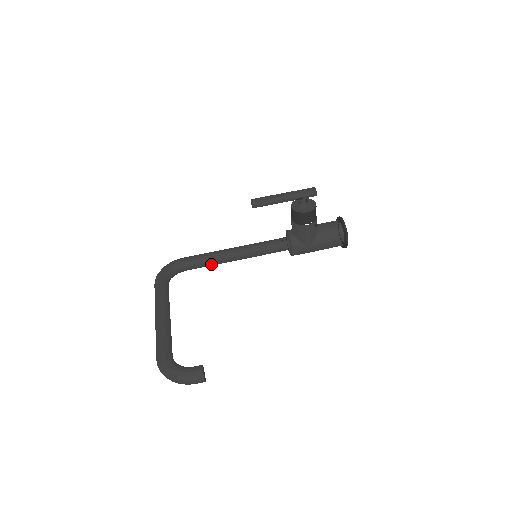
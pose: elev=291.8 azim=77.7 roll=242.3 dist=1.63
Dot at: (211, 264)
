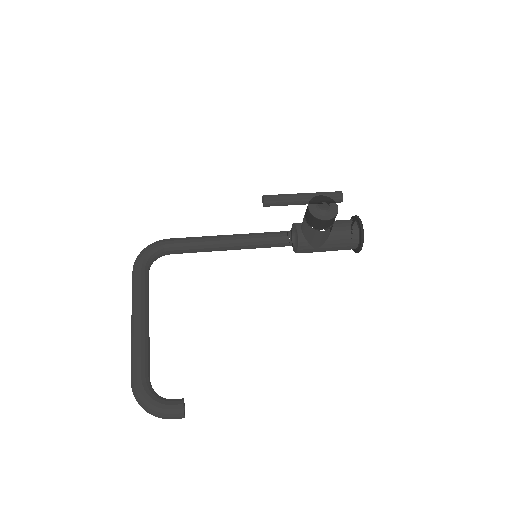
Dot at: (201, 251)
